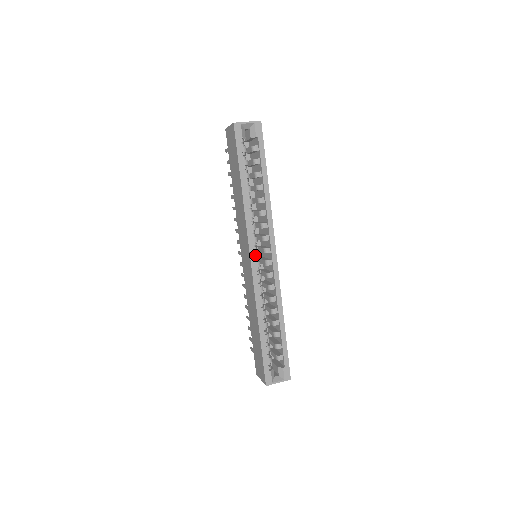
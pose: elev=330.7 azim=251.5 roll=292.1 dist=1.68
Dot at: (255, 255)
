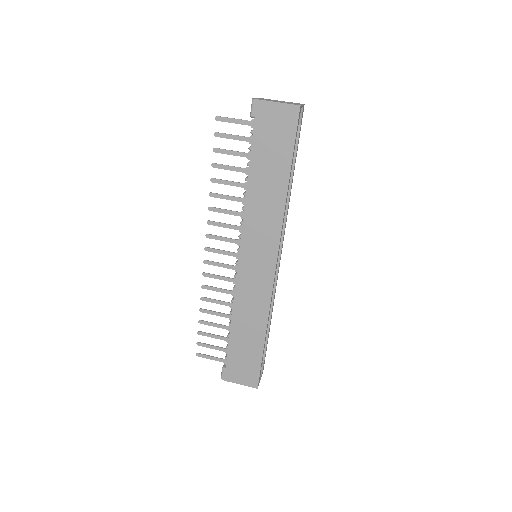
Dot at: occluded
